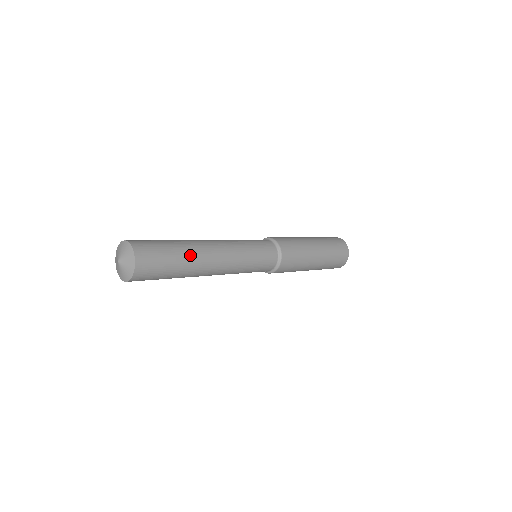
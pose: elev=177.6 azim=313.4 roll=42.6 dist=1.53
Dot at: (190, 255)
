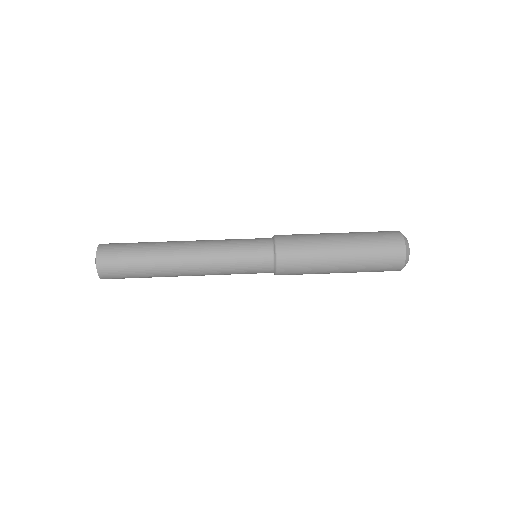
Dot at: occluded
